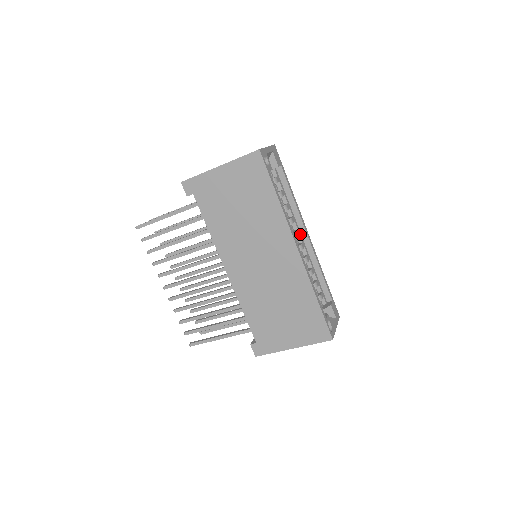
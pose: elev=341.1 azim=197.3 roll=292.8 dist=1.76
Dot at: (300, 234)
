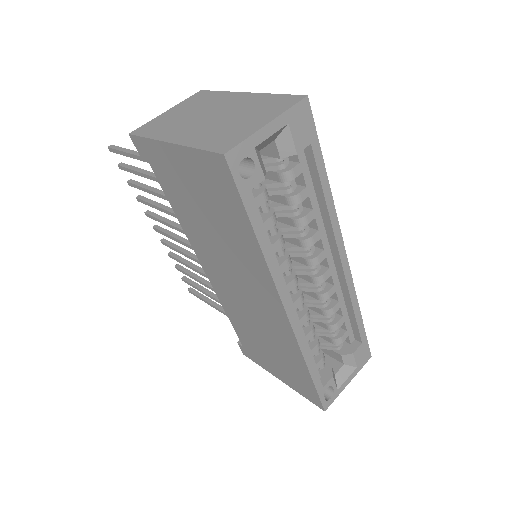
Dot at: (328, 255)
